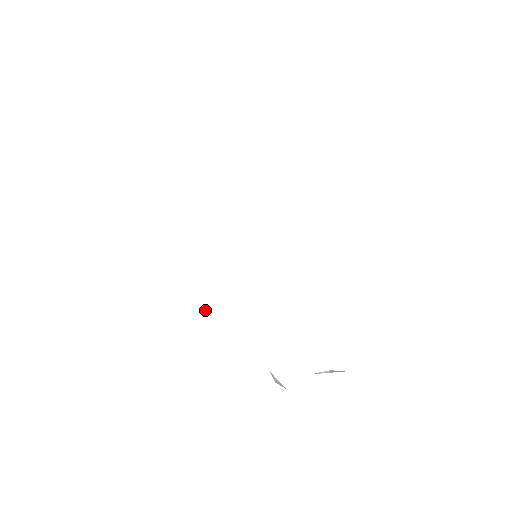
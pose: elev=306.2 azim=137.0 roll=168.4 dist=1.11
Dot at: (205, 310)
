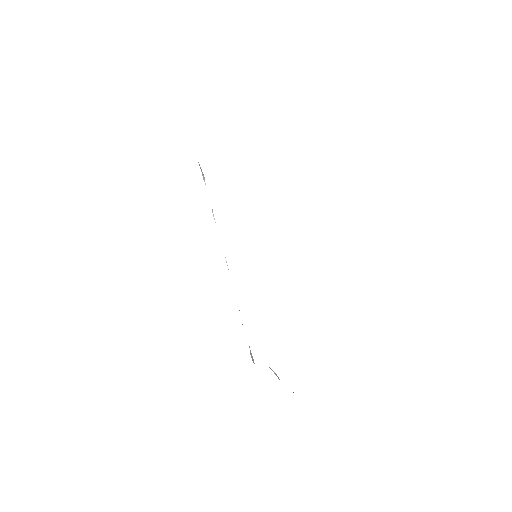
Dot at: occluded
